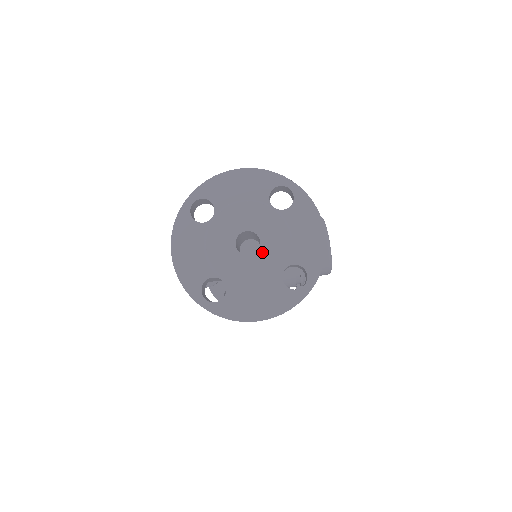
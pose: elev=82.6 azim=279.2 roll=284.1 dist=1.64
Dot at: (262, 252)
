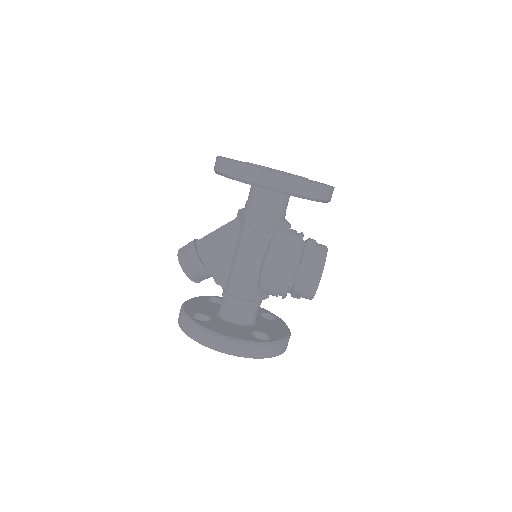
Dot at: (285, 172)
